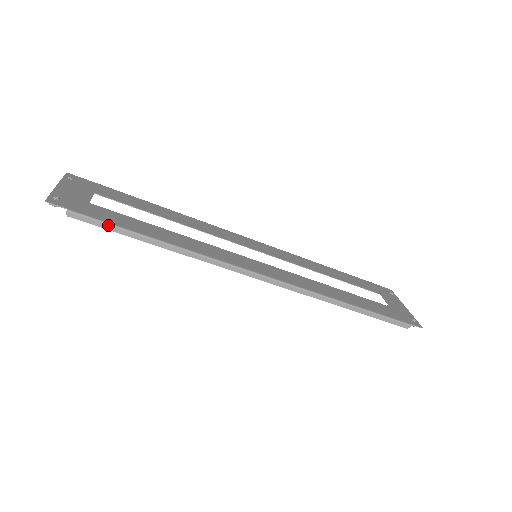
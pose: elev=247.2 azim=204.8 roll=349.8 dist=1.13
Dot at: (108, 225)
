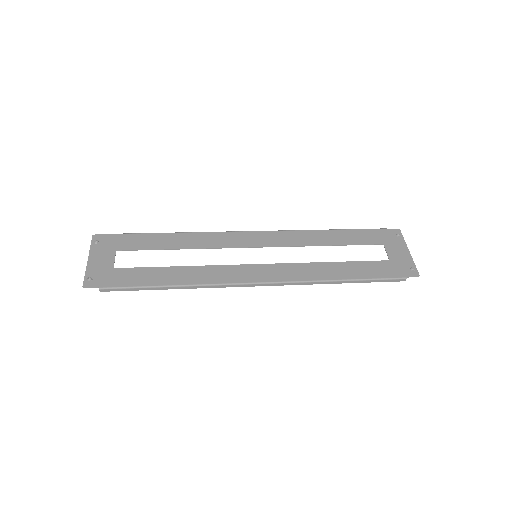
Dot at: (130, 288)
